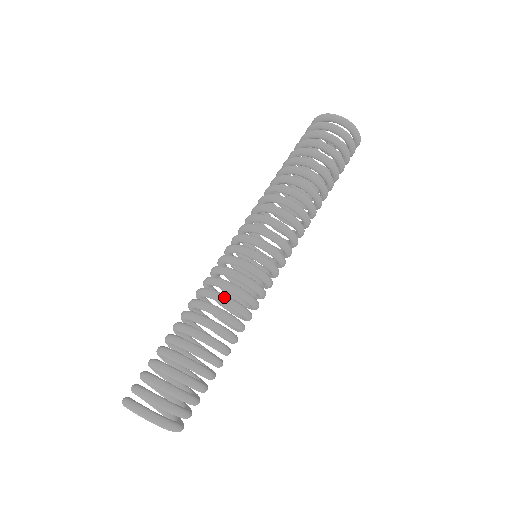
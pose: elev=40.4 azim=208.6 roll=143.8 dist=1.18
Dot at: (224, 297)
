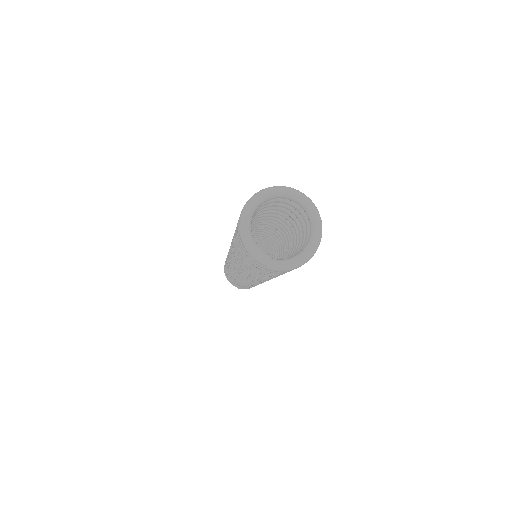
Dot at: occluded
